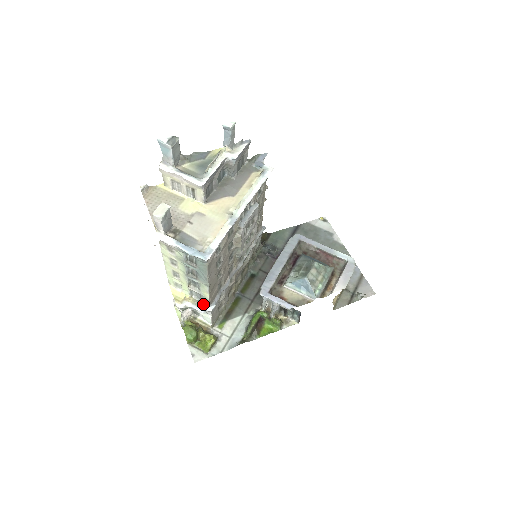
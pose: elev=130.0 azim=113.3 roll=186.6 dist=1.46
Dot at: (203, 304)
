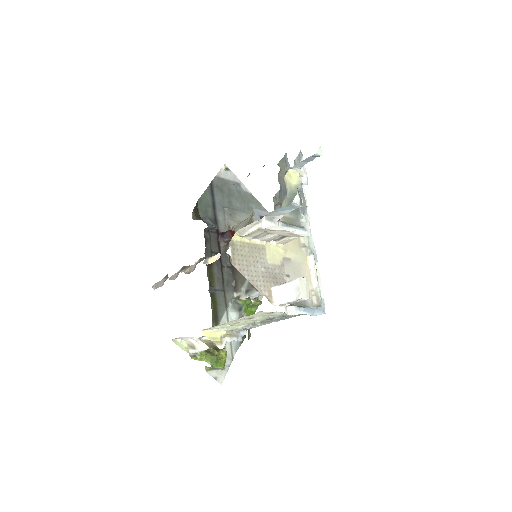
Dot at: (238, 332)
